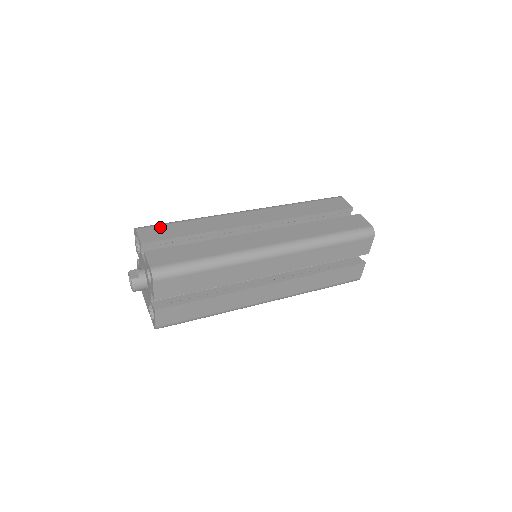
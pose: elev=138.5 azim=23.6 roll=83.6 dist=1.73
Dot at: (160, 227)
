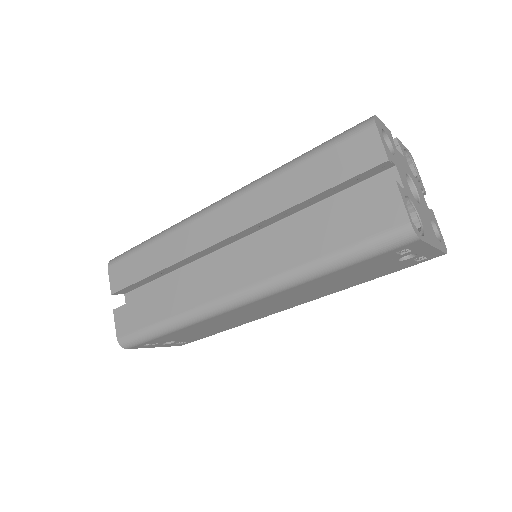
Dot at: occluded
